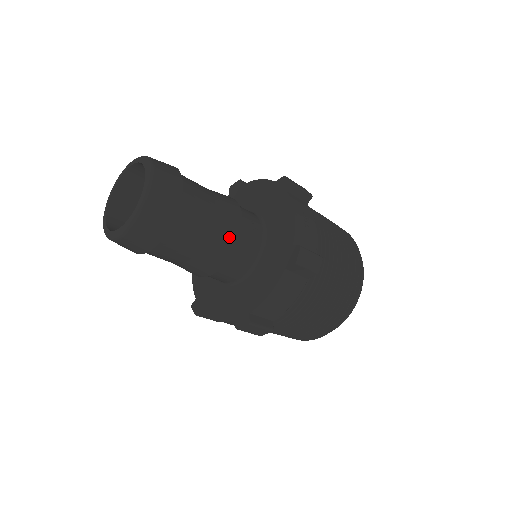
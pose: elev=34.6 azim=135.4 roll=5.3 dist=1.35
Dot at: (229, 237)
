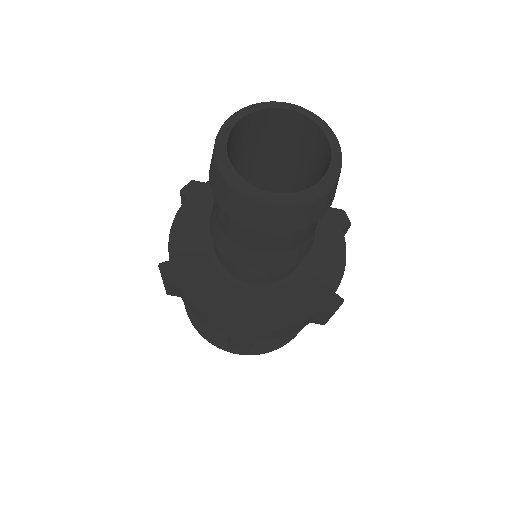
Dot at: (303, 253)
